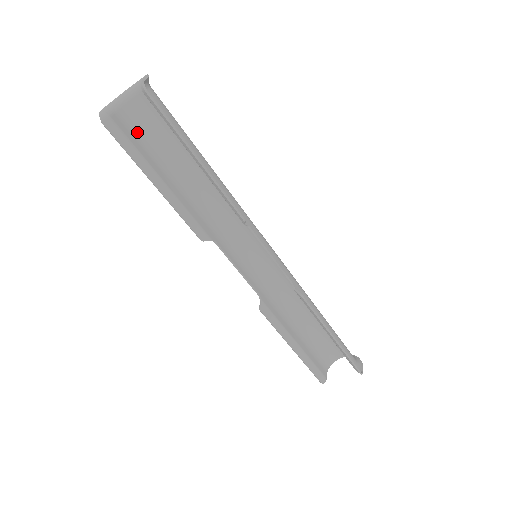
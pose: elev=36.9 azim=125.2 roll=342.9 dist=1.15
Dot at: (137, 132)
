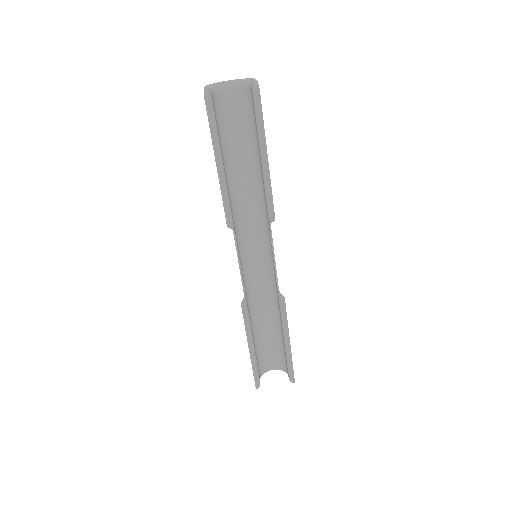
Dot at: (217, 118)
